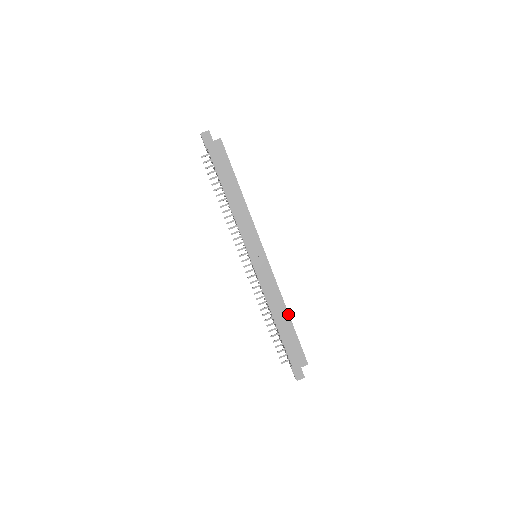
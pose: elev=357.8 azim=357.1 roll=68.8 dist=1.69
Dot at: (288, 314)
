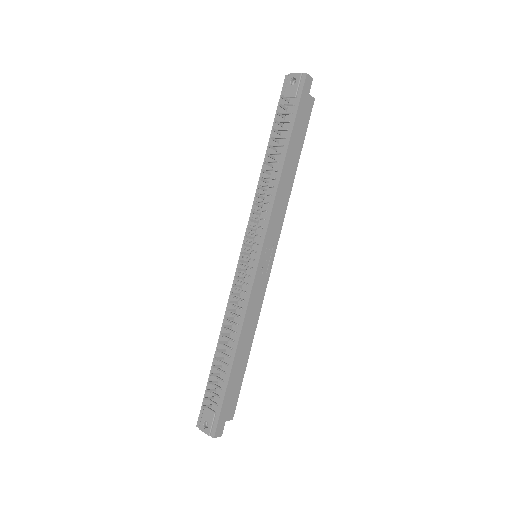
Dot at: occluded
